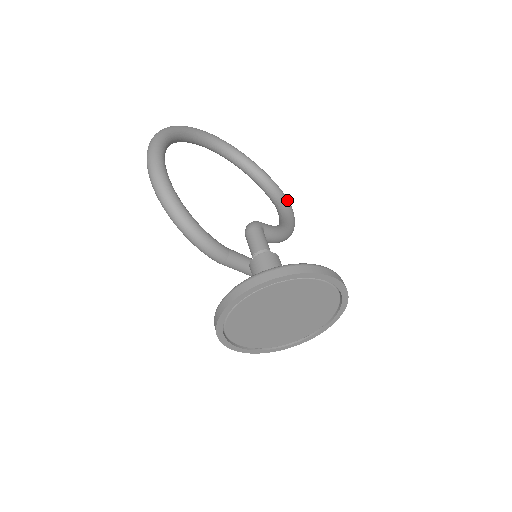
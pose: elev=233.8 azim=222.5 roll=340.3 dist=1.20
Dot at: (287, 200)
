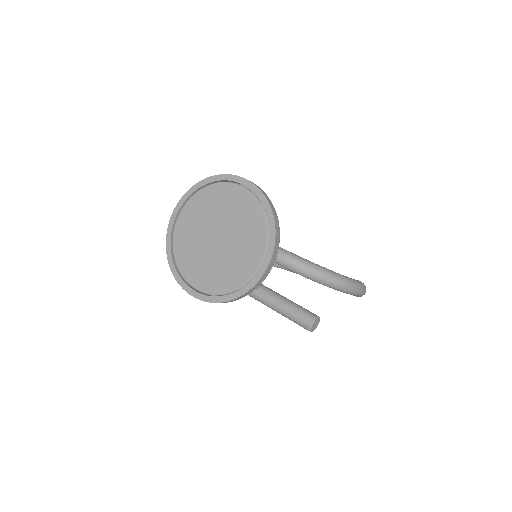
Dot at: (358, 280)
